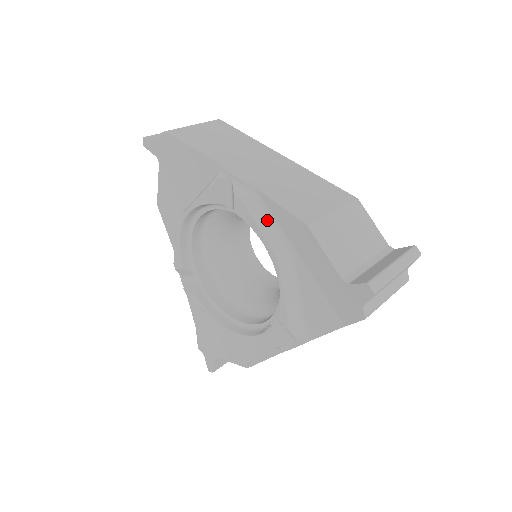
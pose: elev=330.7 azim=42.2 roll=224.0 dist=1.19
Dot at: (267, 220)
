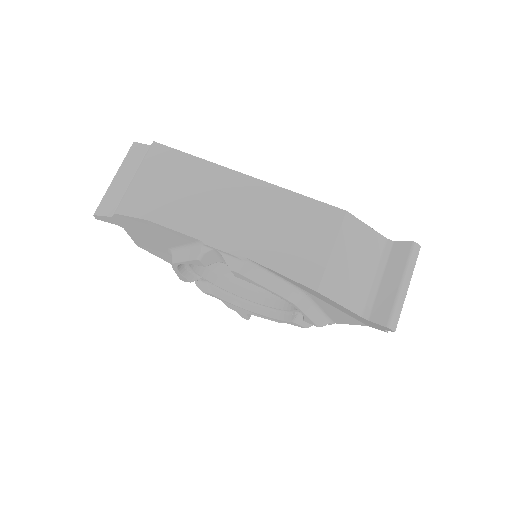
Dot at: (271, 278)
